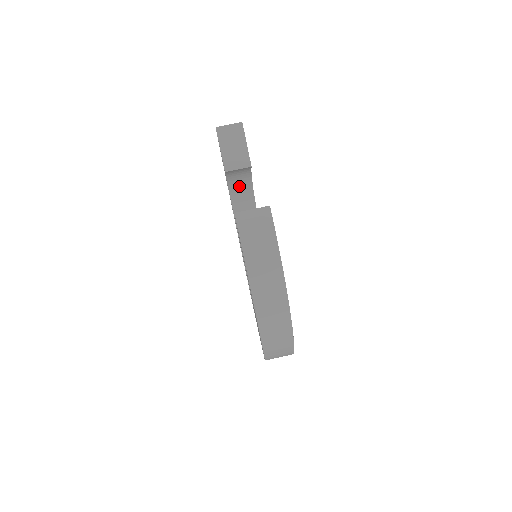
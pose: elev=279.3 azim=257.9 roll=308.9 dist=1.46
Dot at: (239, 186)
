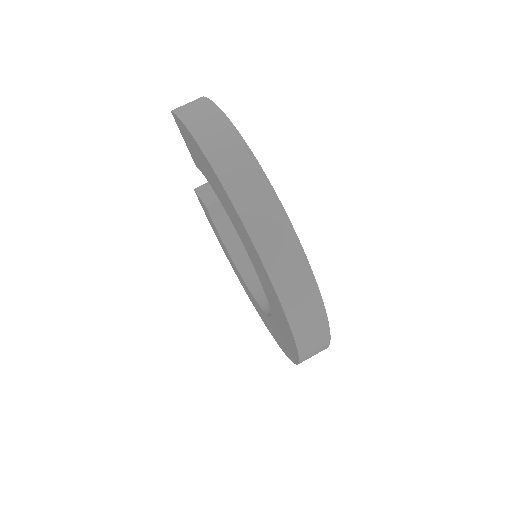
Dot at: (234, 238)
